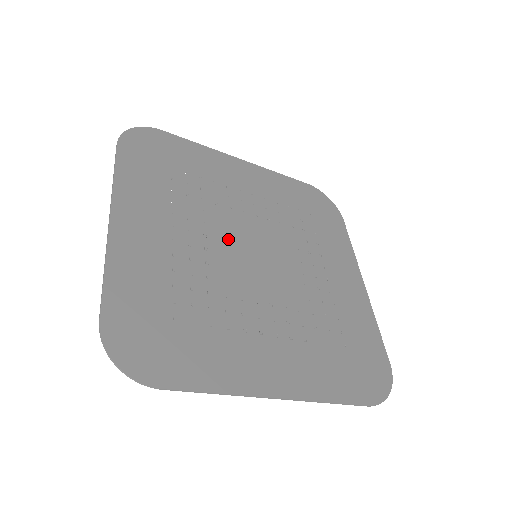
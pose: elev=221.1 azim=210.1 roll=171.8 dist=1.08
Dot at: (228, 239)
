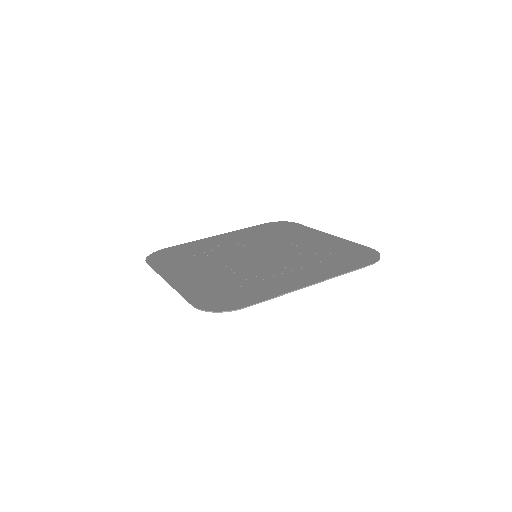
Dot at: (235, 259)
